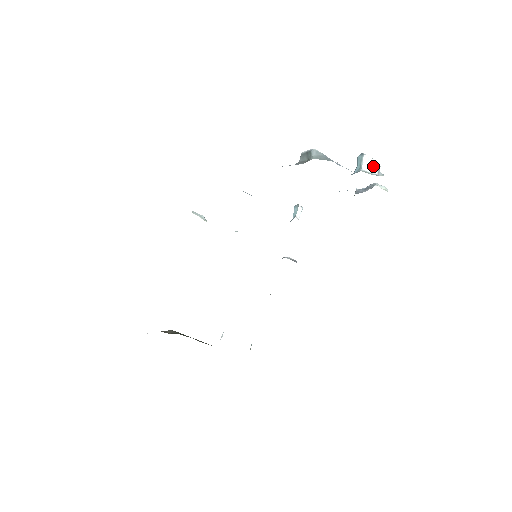
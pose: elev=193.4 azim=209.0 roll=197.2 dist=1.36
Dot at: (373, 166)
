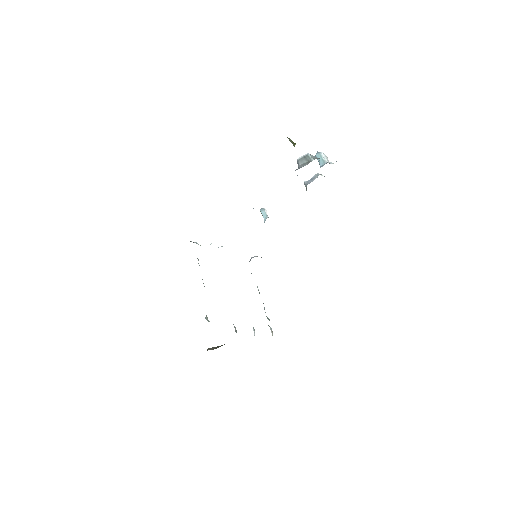
Dot at: (327, 159)
